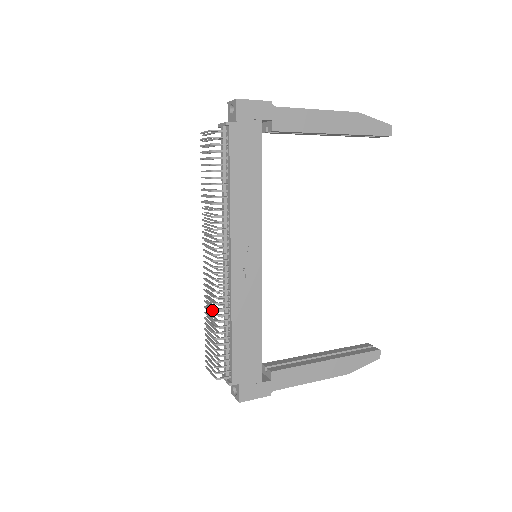
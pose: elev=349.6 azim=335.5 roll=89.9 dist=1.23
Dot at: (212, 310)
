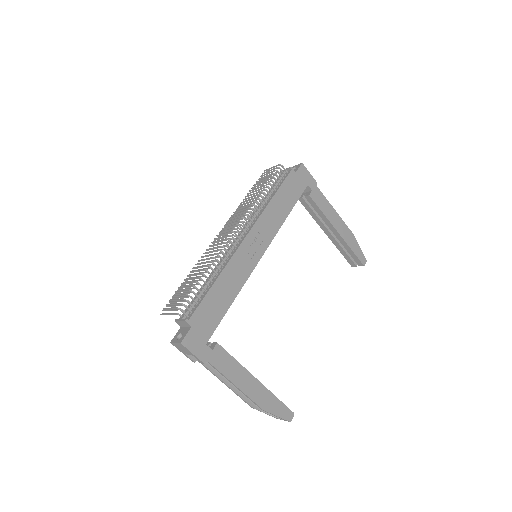
Dot at: occluded
